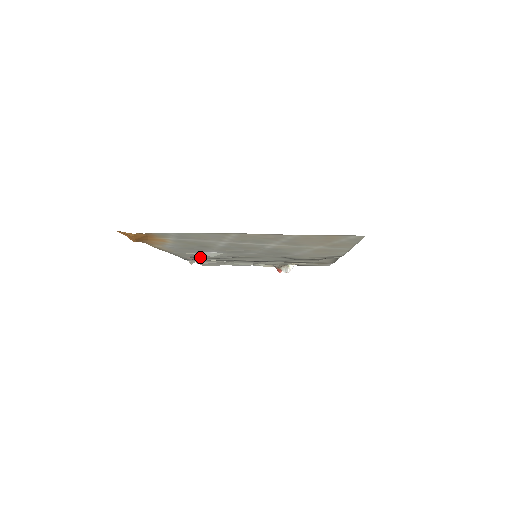
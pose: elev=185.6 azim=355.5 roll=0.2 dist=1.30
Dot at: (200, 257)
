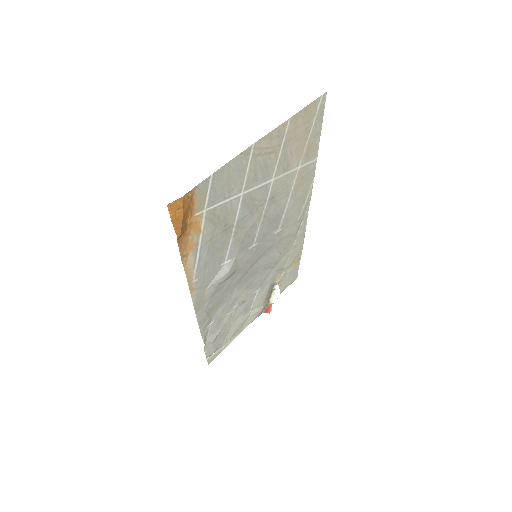
Dot at: (214, 306)
